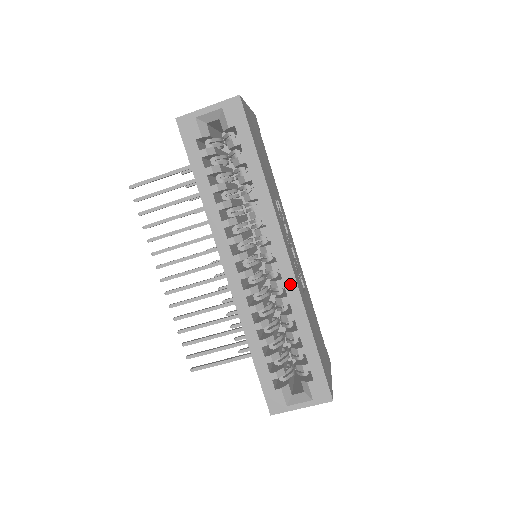
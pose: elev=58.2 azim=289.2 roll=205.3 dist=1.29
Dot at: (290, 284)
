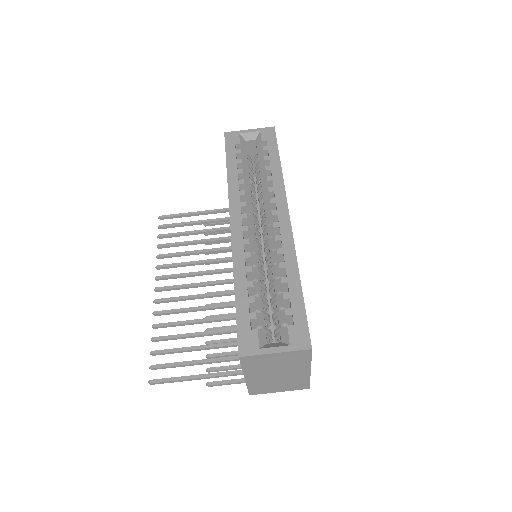
Dot at: (287, 239)
